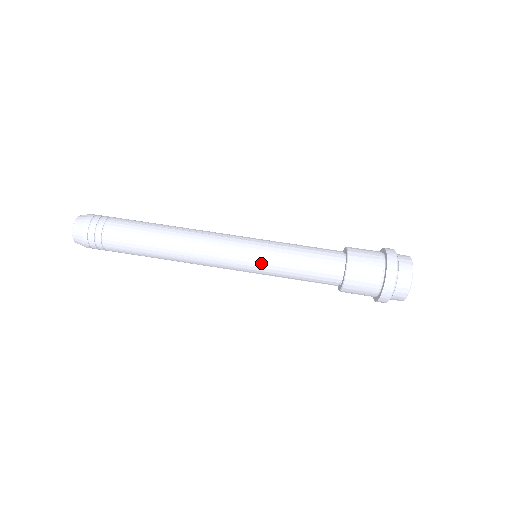
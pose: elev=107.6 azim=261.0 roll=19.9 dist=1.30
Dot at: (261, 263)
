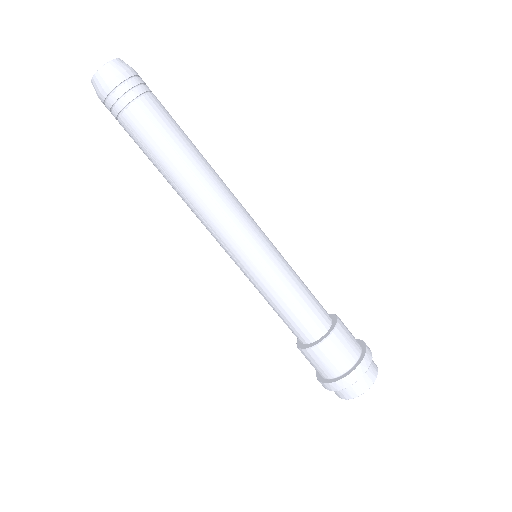
Dot at: (263, 266)
